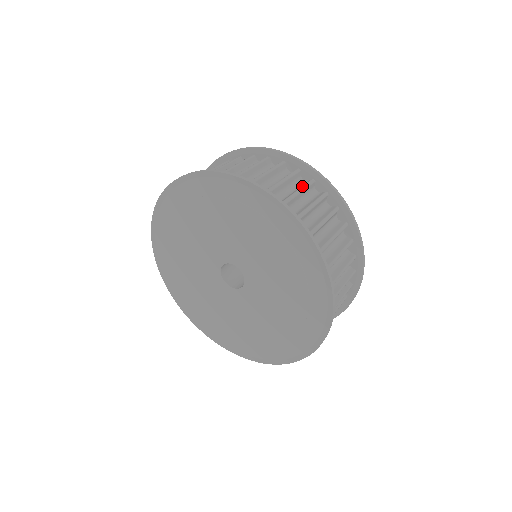
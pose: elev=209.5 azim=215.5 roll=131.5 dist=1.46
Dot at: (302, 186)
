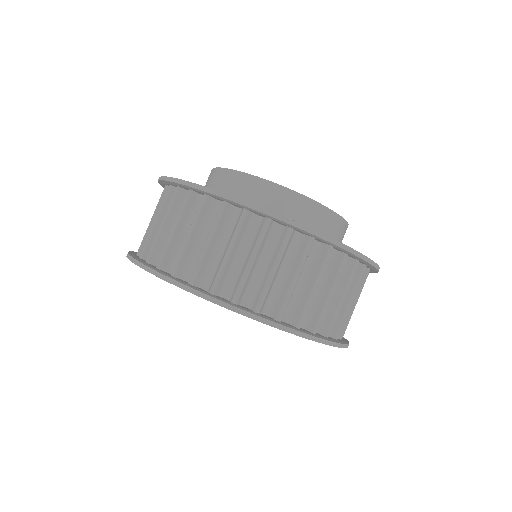
Dot at: occluded
